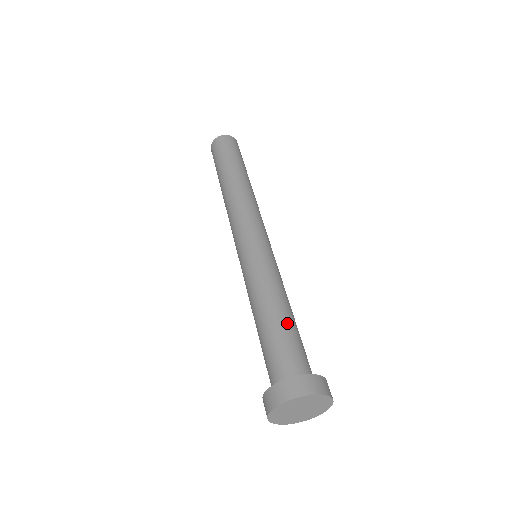
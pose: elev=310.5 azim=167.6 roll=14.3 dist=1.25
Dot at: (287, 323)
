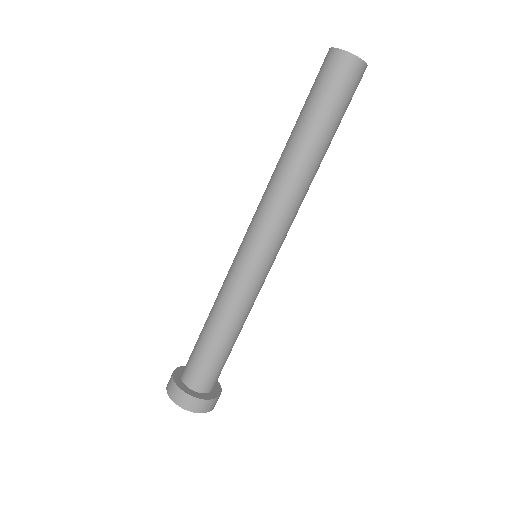
Dot at: (223, 349)
